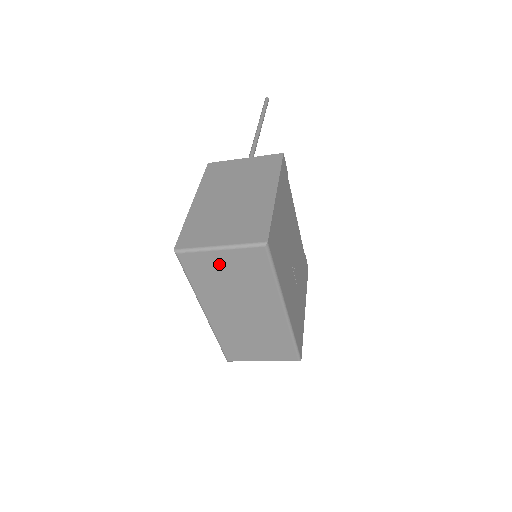
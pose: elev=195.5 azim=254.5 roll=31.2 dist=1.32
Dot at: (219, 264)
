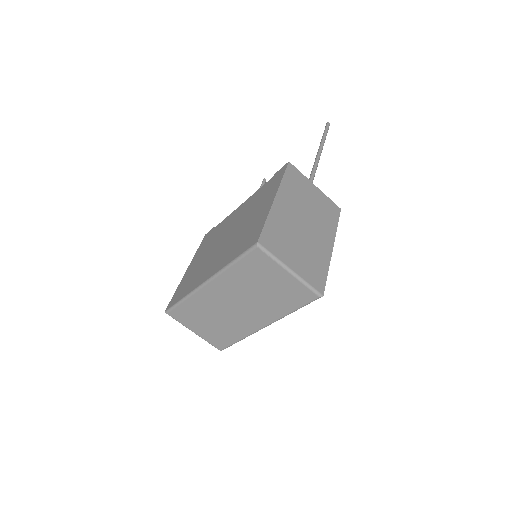
Dot at: (273, 276)
